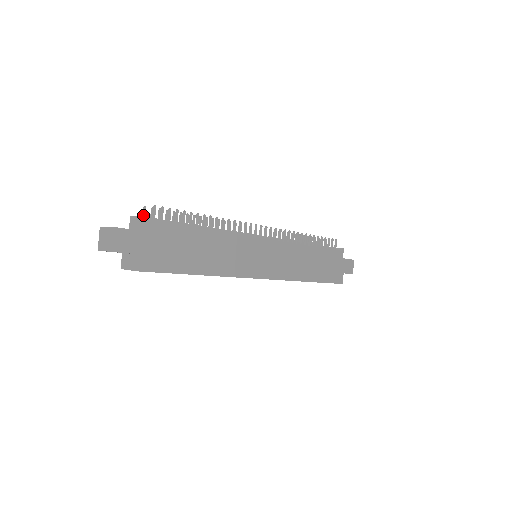
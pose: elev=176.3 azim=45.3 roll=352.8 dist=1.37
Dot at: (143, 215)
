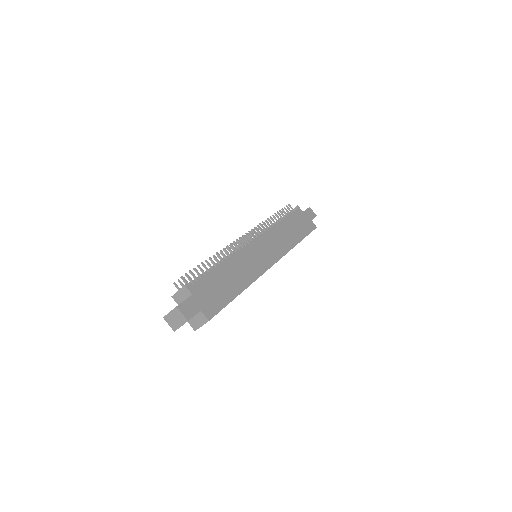
Dot at: (178, 289)
